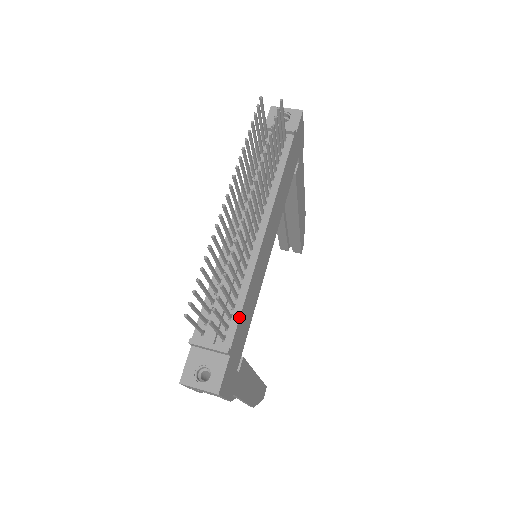
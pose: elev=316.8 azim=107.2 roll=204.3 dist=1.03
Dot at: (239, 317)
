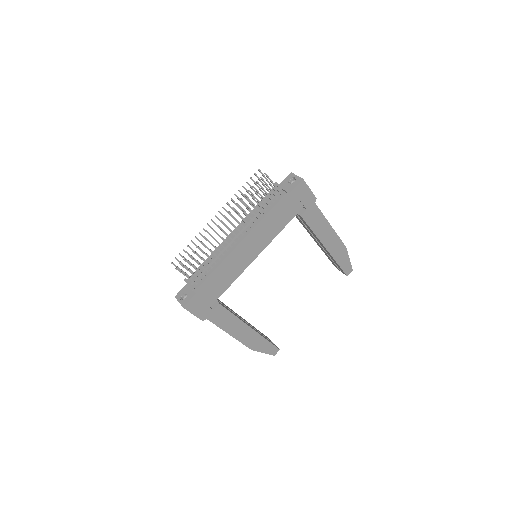
Dot at: (207, 277)
